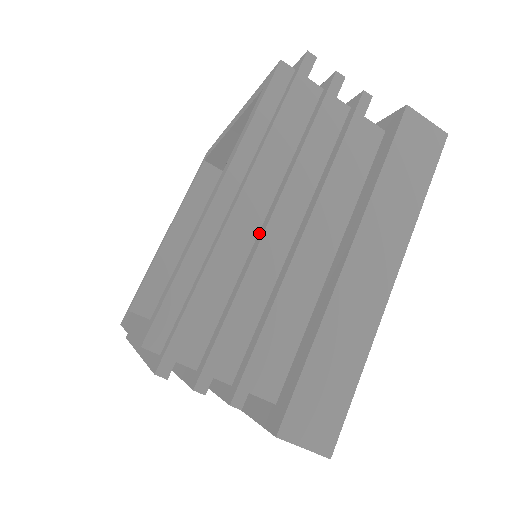
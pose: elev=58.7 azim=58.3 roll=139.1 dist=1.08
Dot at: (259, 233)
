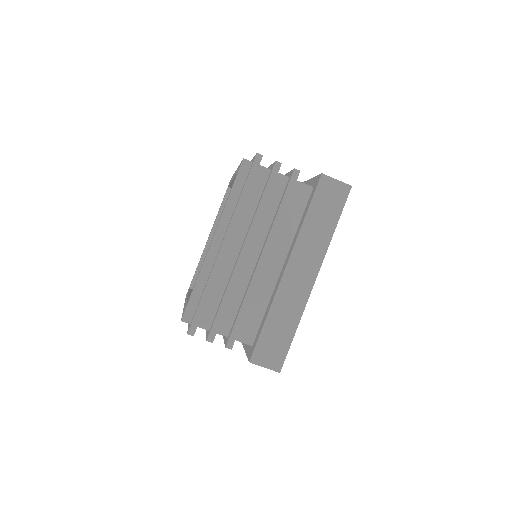
Dot at: (237, 259)
